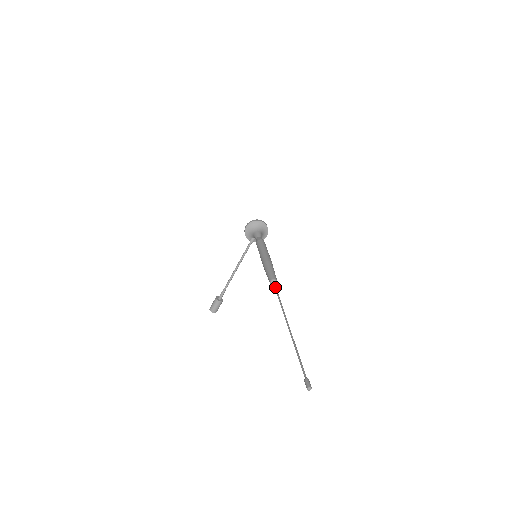
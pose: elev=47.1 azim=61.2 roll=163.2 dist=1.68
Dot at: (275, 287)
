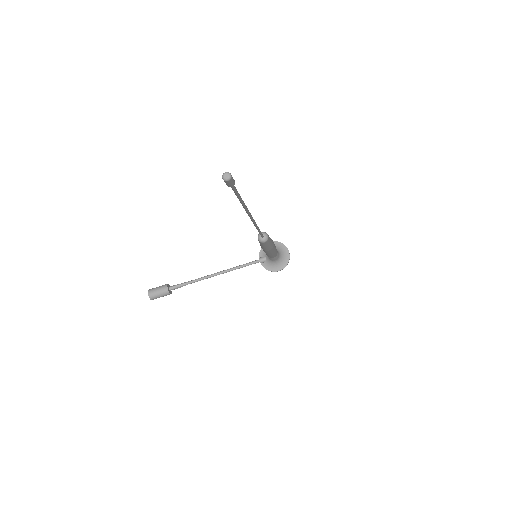
Dot at: occluded
